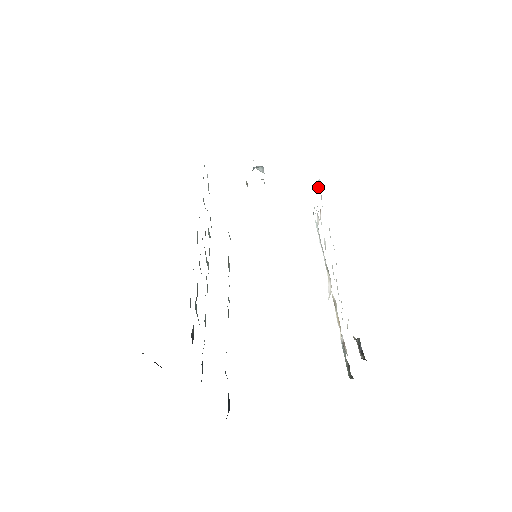
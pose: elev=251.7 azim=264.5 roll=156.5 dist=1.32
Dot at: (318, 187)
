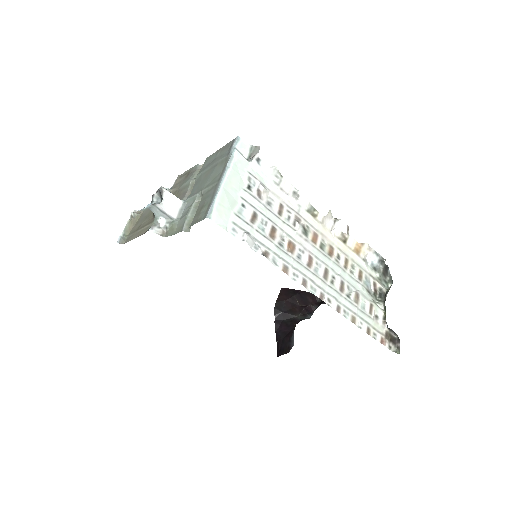
Dot at: (253, 241)
